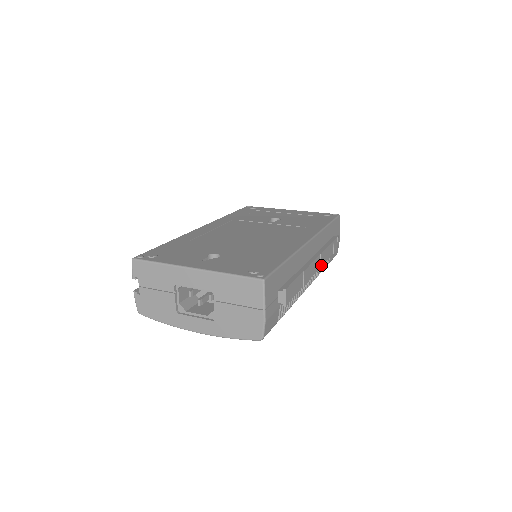
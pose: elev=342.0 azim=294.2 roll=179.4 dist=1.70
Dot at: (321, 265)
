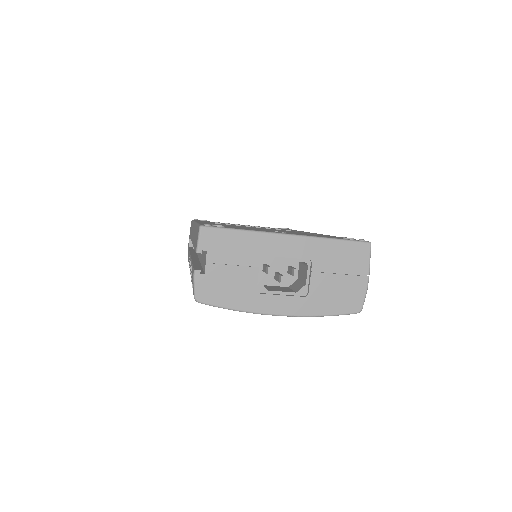
Dot at: occluded
